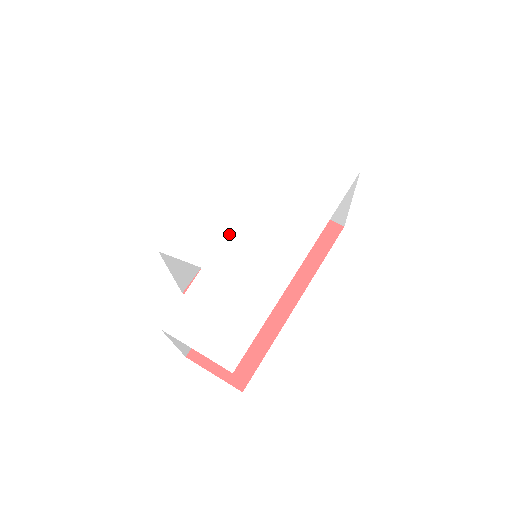
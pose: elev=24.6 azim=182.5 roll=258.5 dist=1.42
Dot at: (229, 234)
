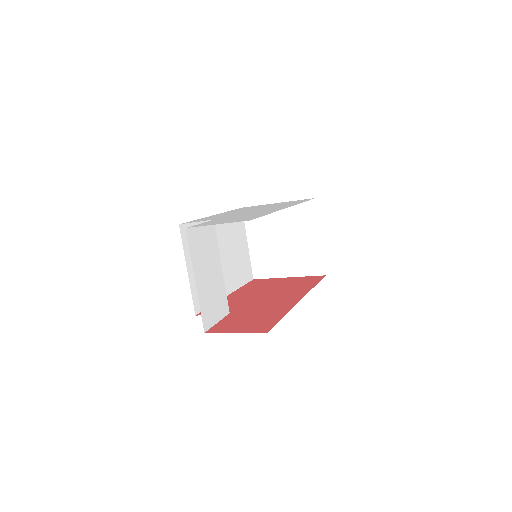
Dot at: occluded
